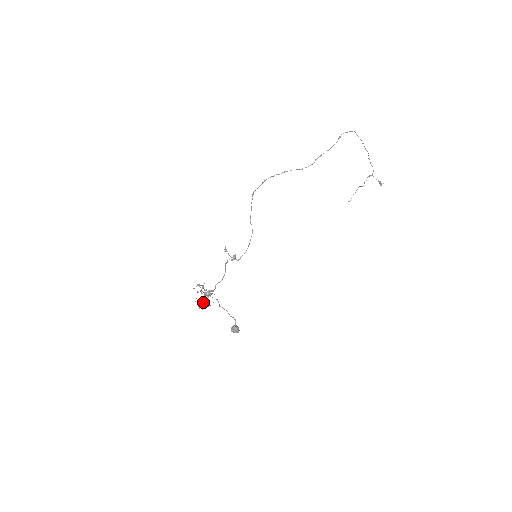
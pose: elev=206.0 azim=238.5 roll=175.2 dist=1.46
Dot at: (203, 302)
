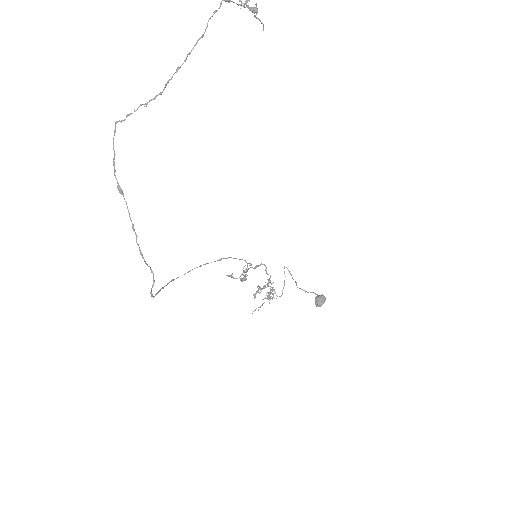
Dot at: (275, 293)
